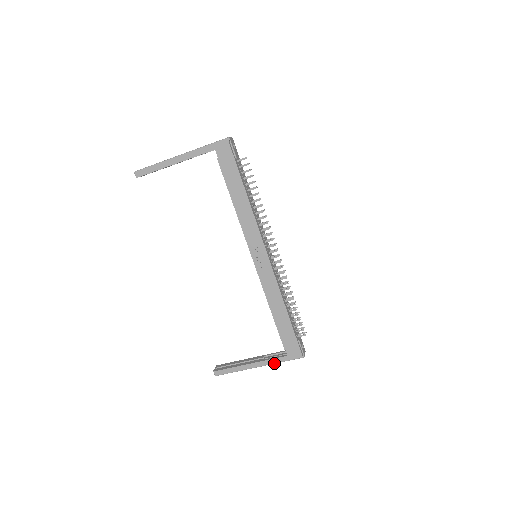
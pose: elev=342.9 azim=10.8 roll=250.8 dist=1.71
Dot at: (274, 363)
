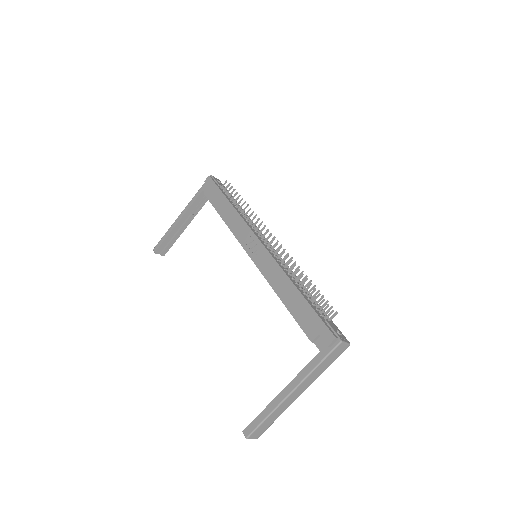
Dot at: (308, 374)
